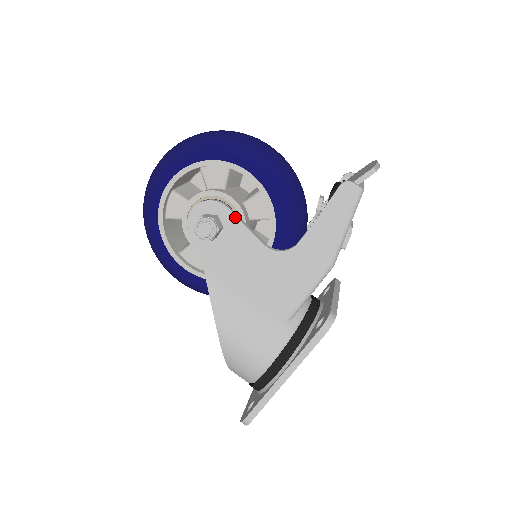
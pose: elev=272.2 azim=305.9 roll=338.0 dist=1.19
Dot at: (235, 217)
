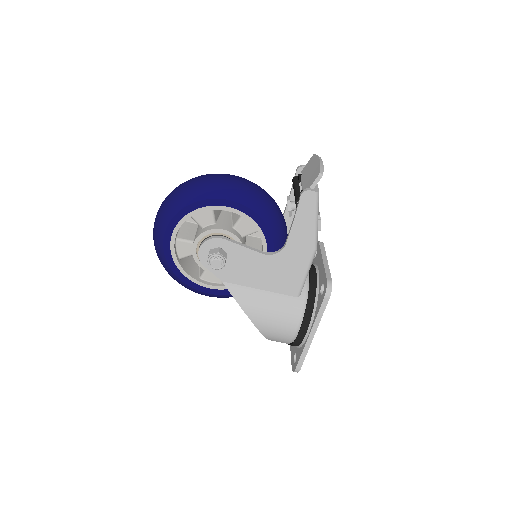
Dot at: (233, 243)
